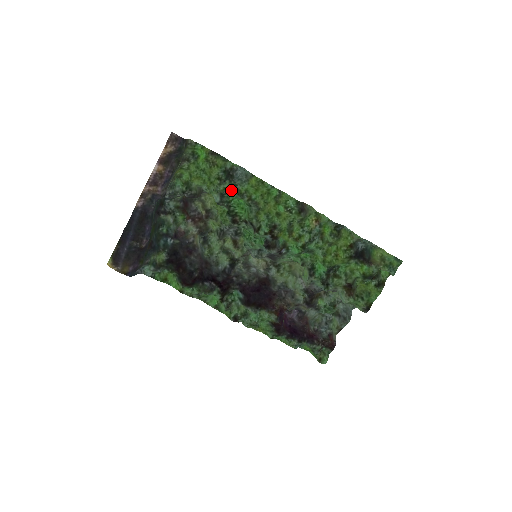
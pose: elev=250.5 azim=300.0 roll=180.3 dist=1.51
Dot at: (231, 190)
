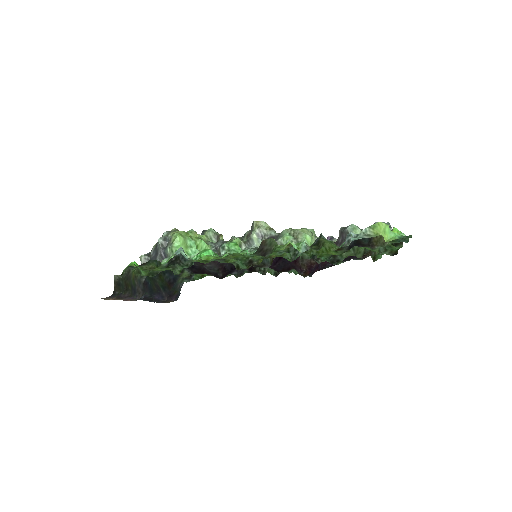
Dot at: occluded
